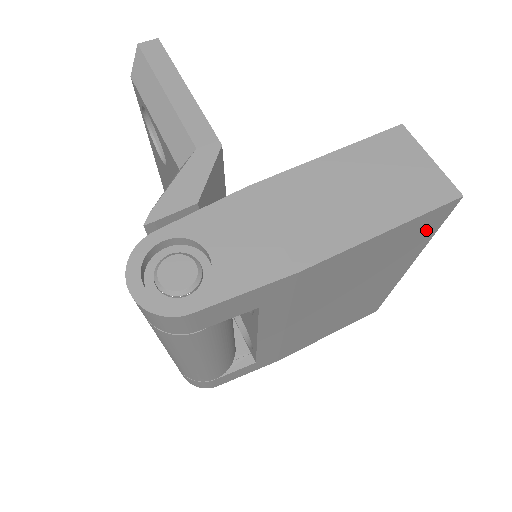
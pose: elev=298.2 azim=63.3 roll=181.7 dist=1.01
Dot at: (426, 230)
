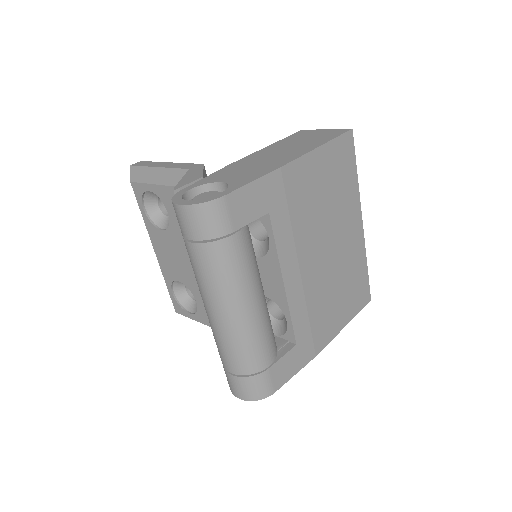
Dot at: (348, 163)
